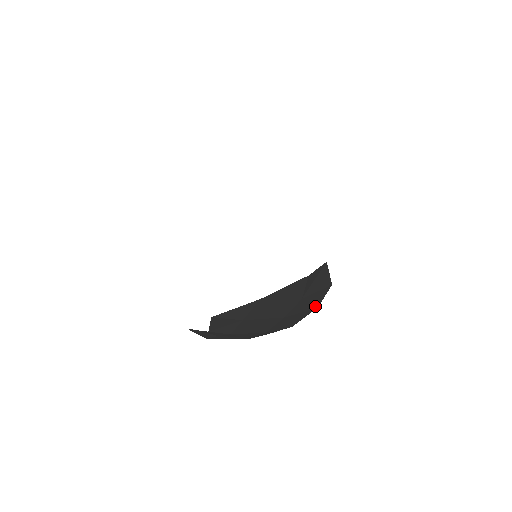
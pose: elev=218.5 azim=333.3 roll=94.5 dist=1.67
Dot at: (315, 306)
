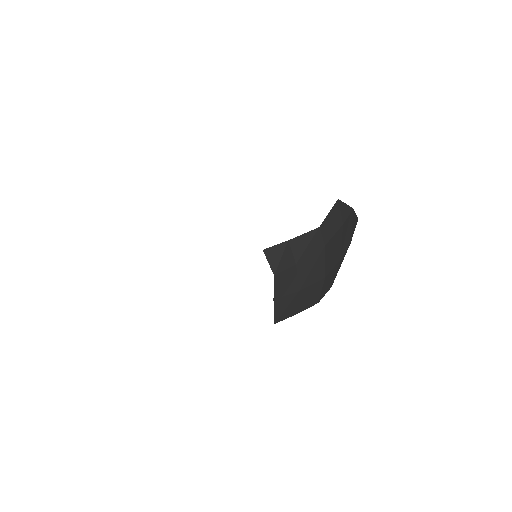
Dot at: occluded
